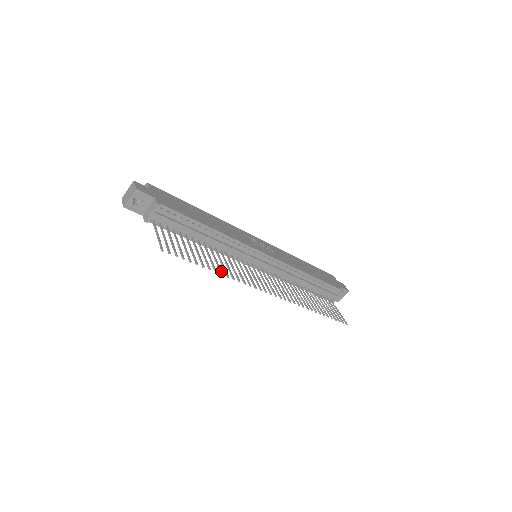
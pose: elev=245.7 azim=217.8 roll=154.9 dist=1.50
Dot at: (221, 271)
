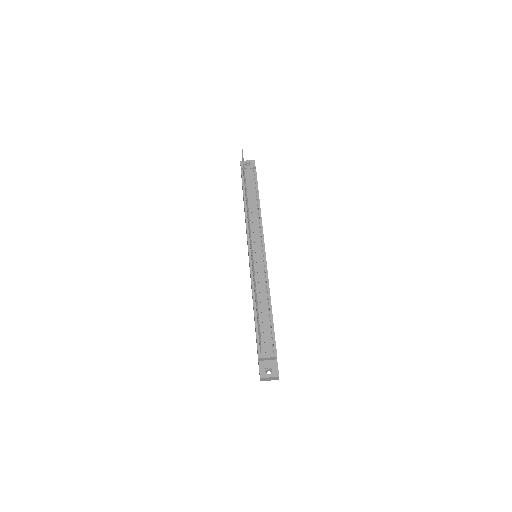
Dot at: occluded
